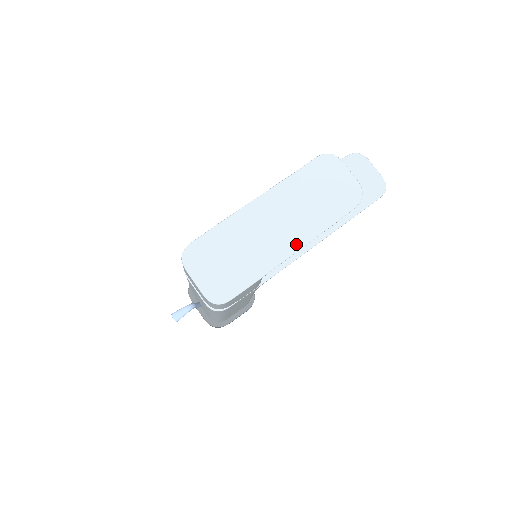
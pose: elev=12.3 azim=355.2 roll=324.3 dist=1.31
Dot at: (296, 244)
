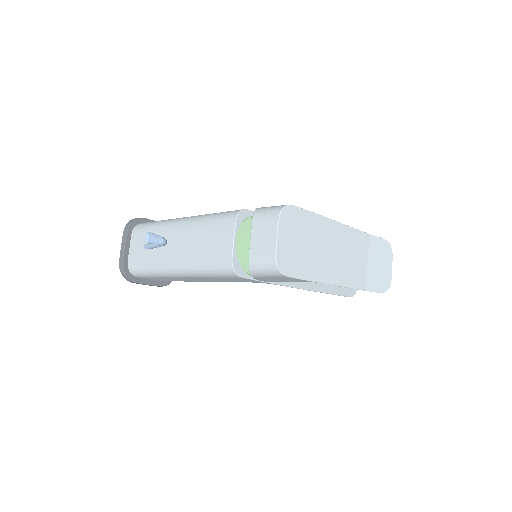
Dot at: (343, 281)
